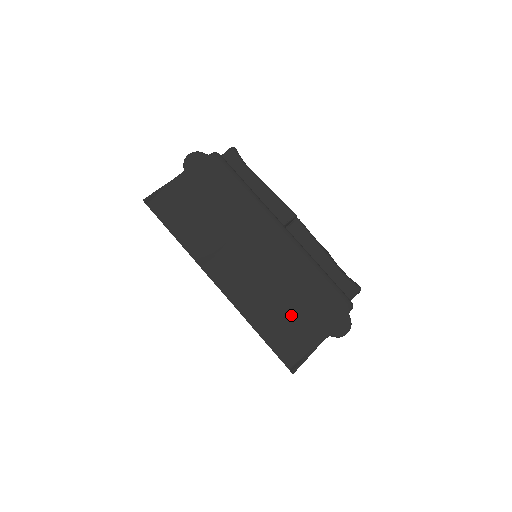
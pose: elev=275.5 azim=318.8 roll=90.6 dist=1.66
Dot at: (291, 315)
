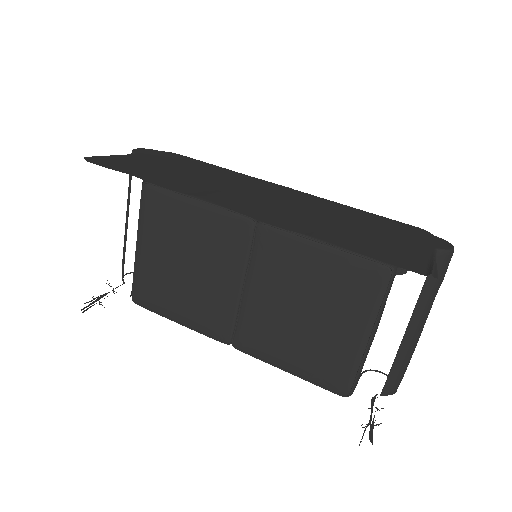
Dot at: (366, 234)
